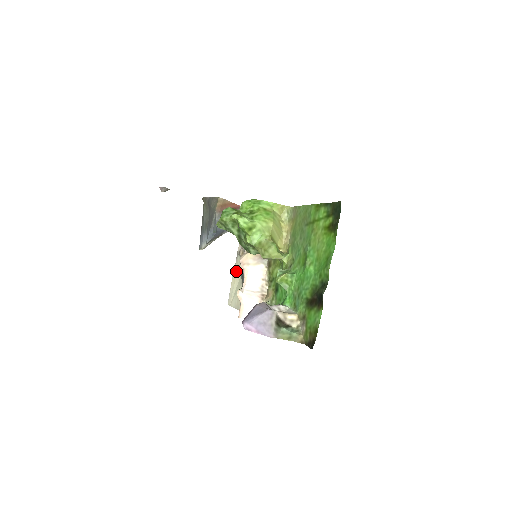
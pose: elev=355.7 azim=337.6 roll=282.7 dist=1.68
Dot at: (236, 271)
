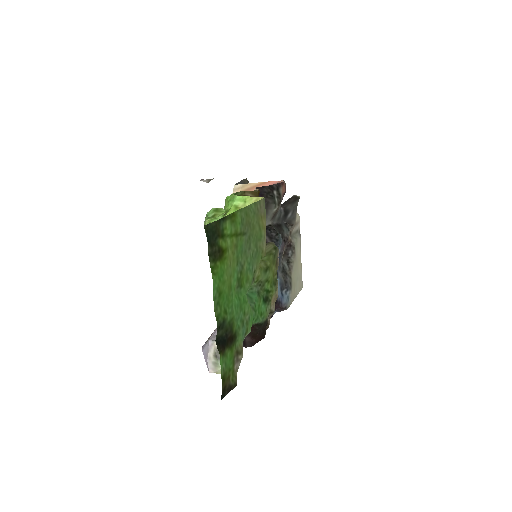
Dot at: (298, 253)
